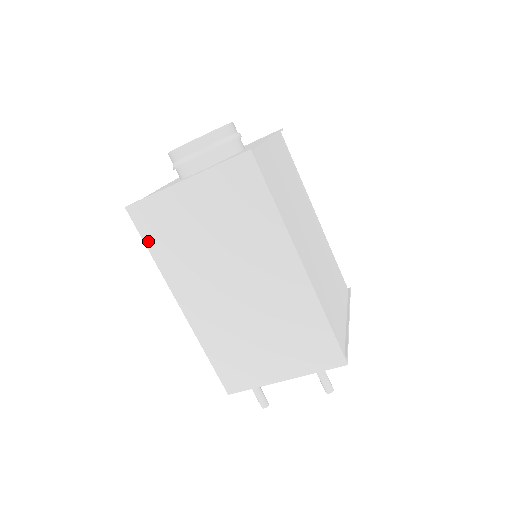
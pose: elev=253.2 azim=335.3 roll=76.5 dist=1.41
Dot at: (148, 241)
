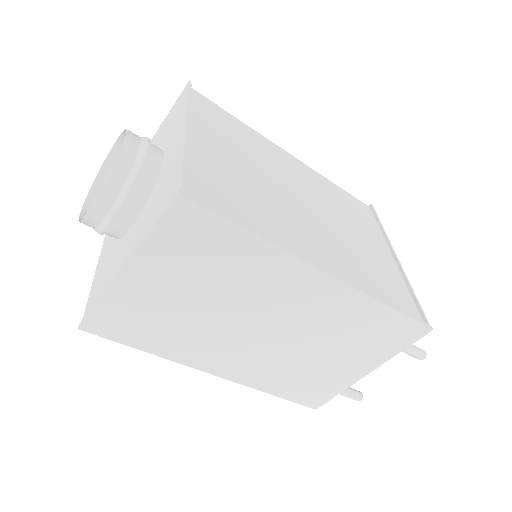
Dot at: (131, 343)
